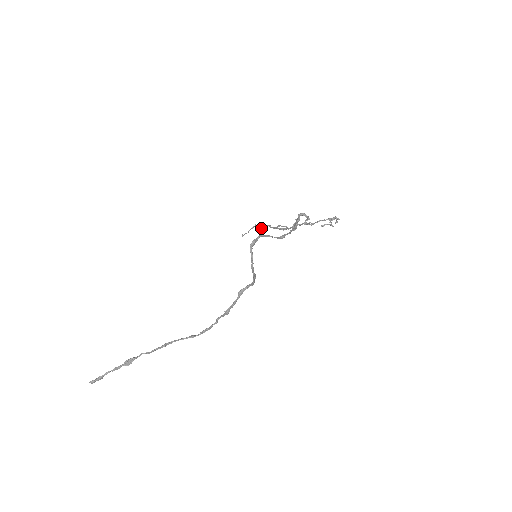
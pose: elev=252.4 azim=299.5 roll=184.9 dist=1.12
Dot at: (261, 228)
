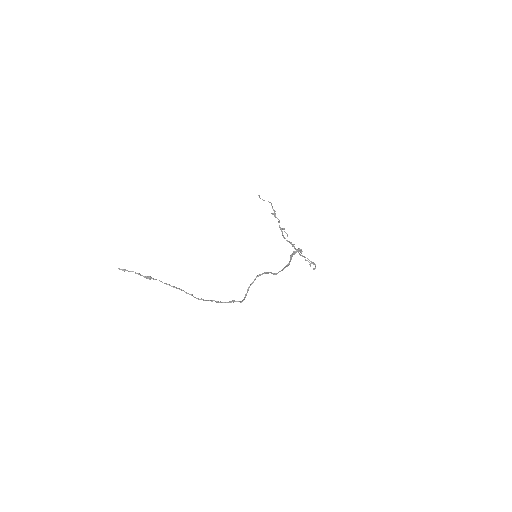
Dot at: occluded
